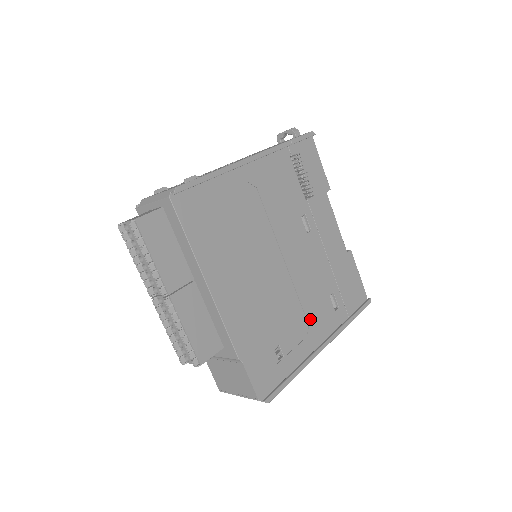
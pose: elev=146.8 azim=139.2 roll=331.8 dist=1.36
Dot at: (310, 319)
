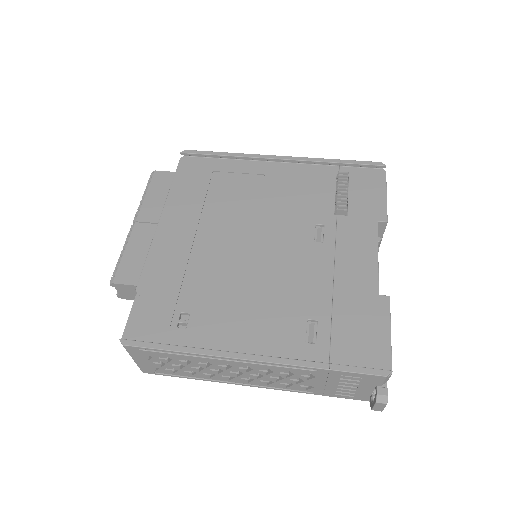
Dot at: (254, 321)
